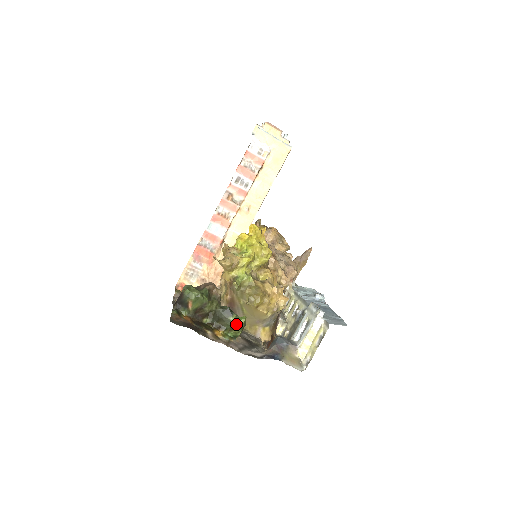
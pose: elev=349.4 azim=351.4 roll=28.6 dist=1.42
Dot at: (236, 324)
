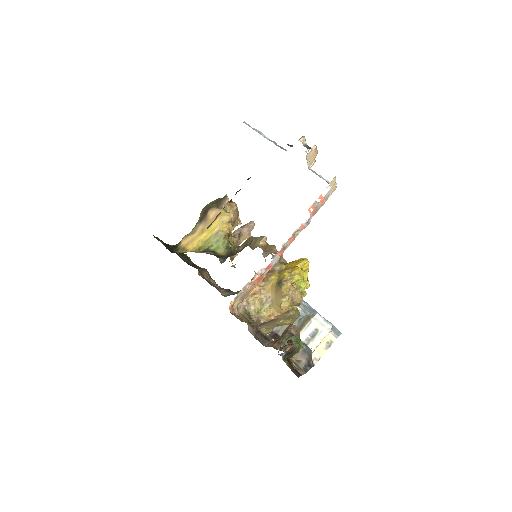
Dot at: occluded
